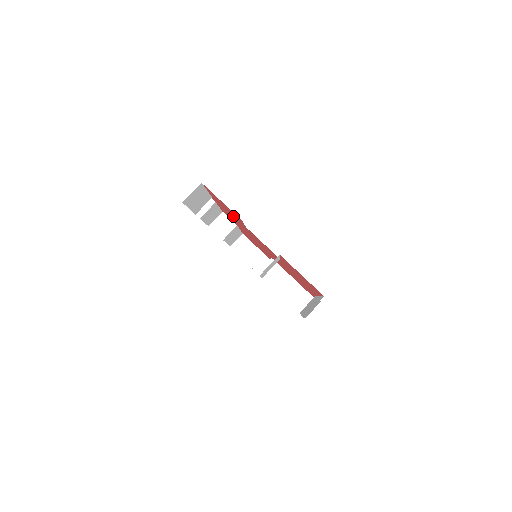
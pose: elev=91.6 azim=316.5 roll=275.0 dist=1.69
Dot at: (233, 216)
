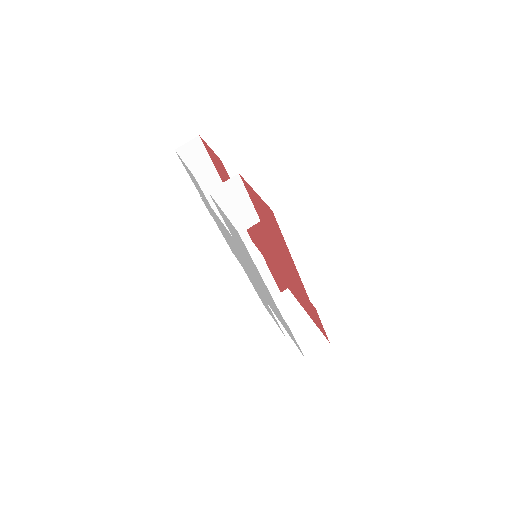
Dot at: occluded
